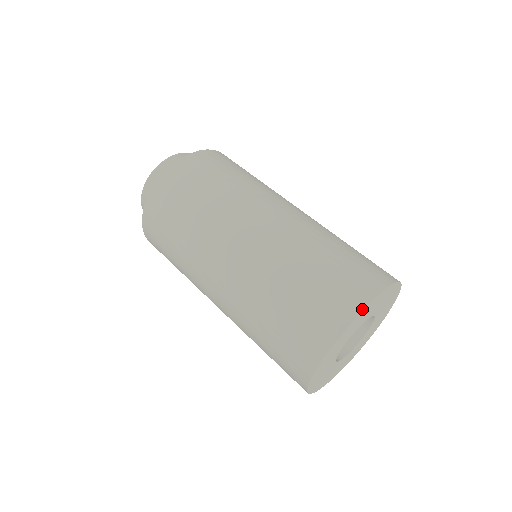
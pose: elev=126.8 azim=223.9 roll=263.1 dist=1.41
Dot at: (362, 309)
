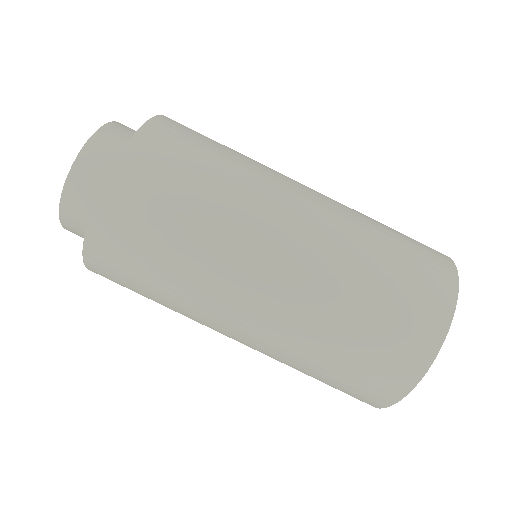
Dot at: occluded
